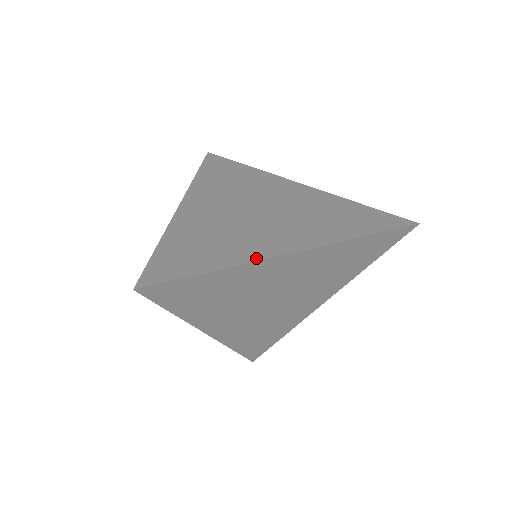
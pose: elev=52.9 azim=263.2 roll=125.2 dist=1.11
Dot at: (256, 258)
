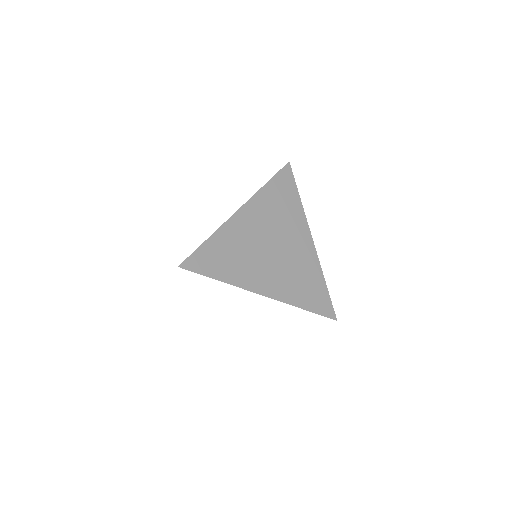
Dot at: (245, 287)
